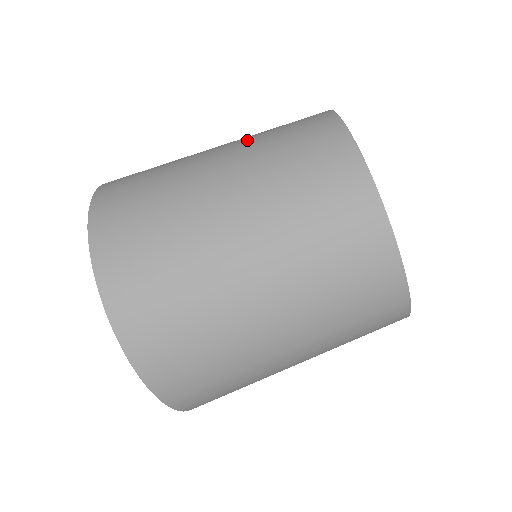
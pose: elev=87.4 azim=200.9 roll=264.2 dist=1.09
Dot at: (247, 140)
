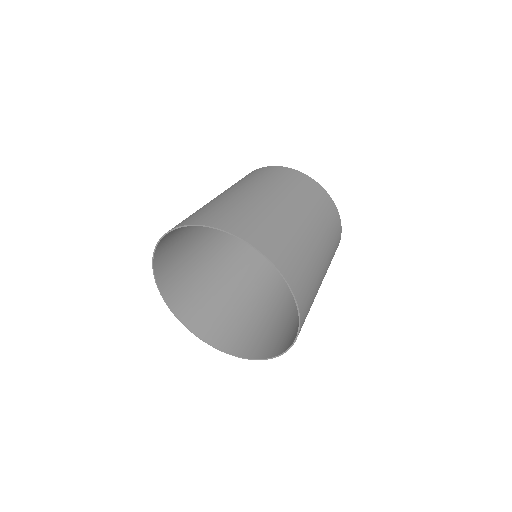
Dot at: (236, 185)
